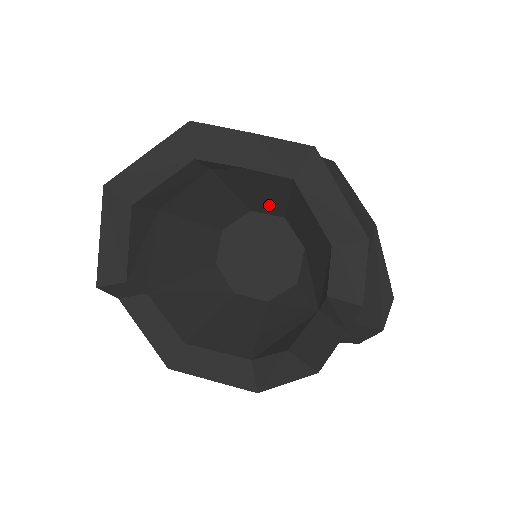
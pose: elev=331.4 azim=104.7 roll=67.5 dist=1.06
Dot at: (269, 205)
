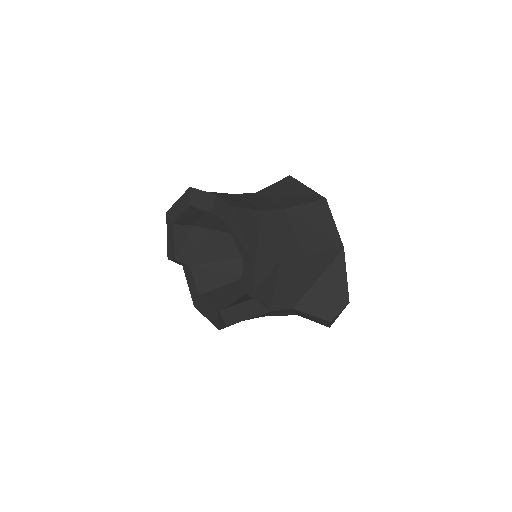
Dot at: occluded
